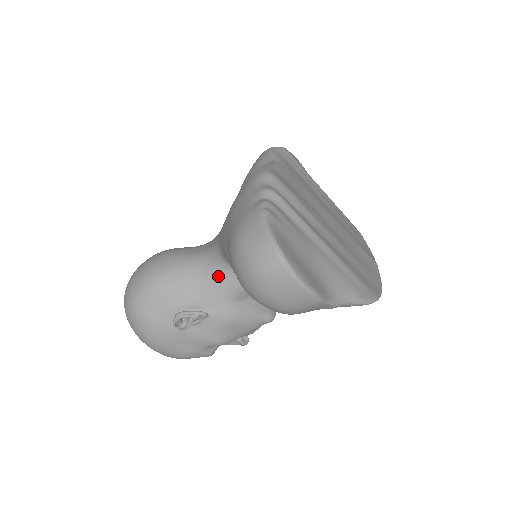
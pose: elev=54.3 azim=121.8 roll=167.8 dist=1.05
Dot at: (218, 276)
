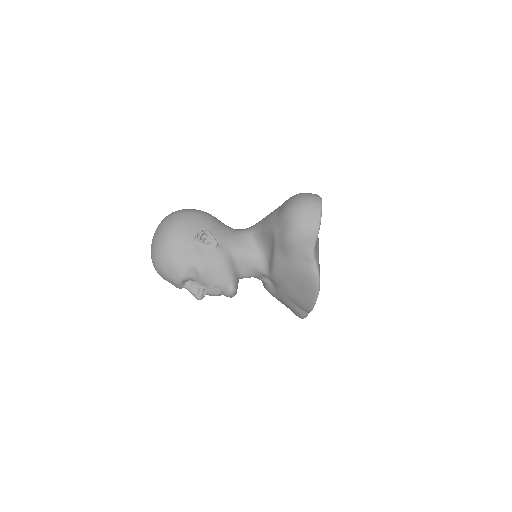
Dot at: (239, 237)
